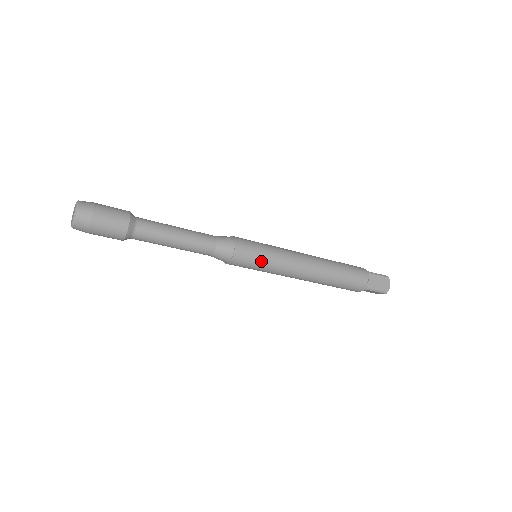
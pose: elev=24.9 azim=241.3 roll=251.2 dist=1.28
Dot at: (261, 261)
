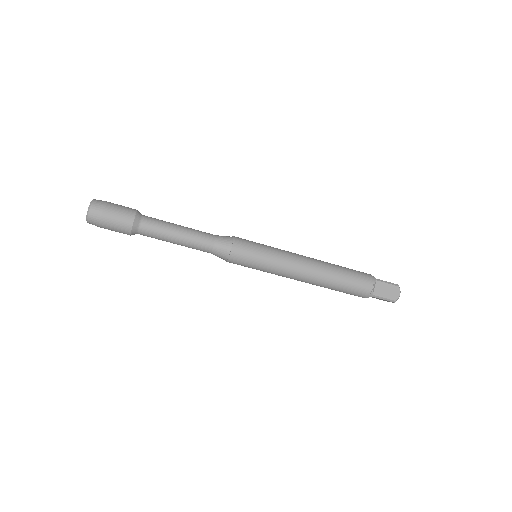
Dot at: (258, 261)
